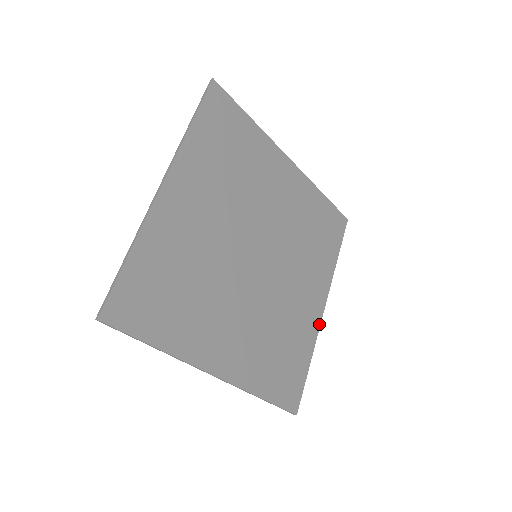
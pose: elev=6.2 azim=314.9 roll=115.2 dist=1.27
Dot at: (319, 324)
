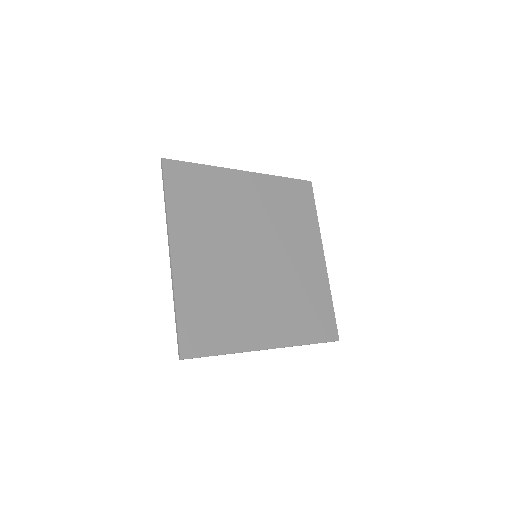
Dot at: (256, 349)
